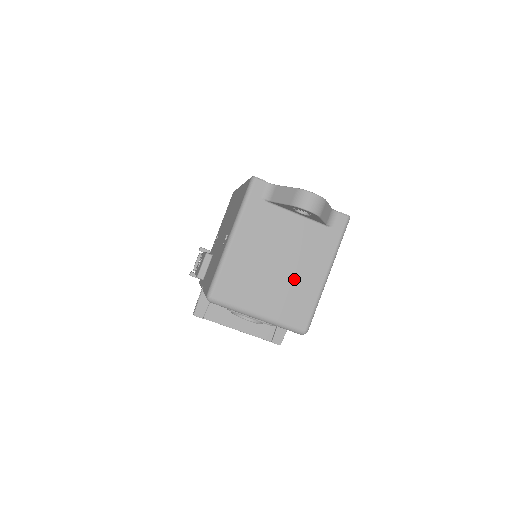
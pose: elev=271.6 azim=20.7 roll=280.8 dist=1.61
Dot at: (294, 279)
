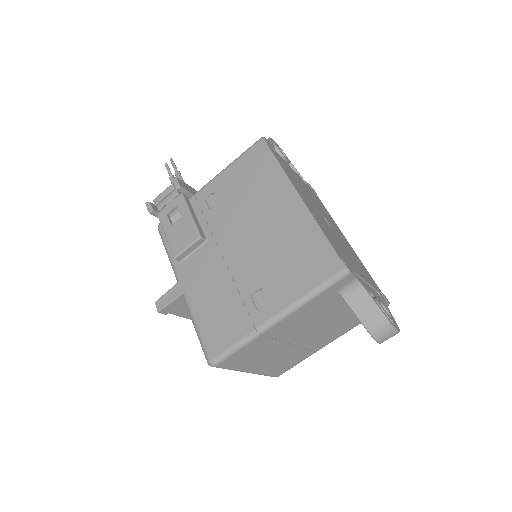
Dot at: (302, 348)
